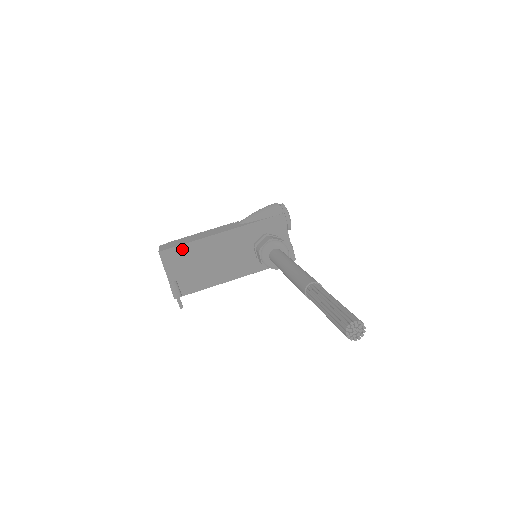
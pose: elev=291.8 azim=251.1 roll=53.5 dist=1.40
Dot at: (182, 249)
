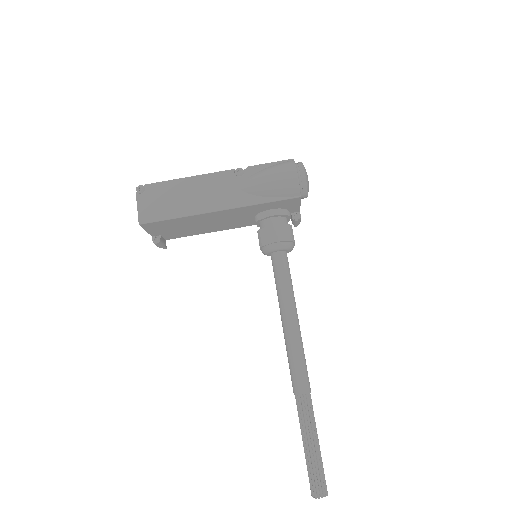
Dot at: (168, 221)
